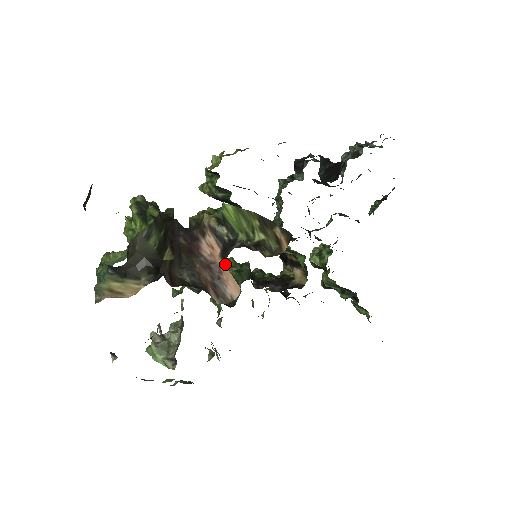
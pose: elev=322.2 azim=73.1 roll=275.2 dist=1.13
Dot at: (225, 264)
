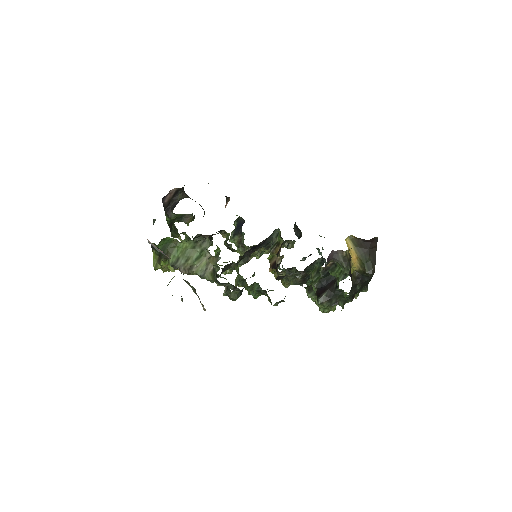
Dot at: (226, 203)
